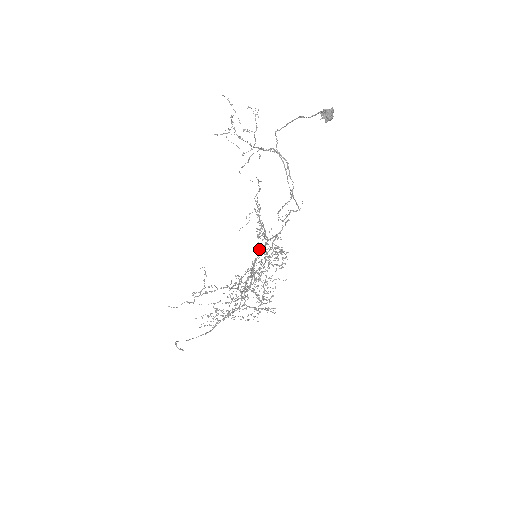
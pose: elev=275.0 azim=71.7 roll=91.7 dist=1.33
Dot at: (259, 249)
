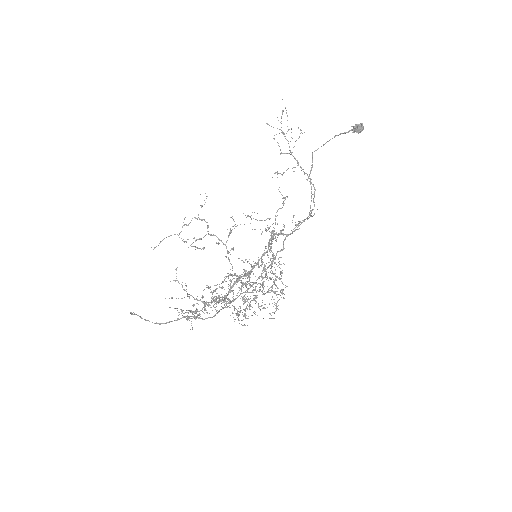
Dot at: occluded
